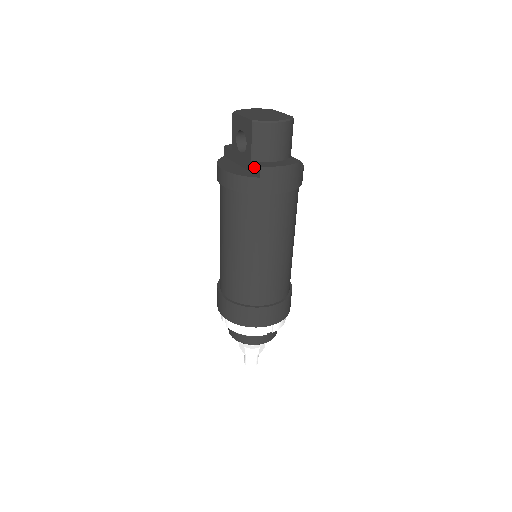
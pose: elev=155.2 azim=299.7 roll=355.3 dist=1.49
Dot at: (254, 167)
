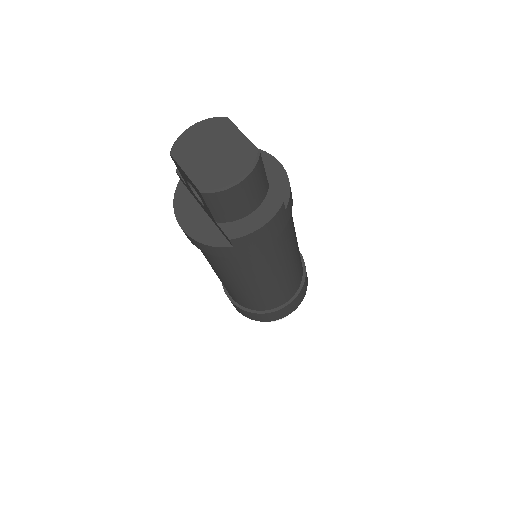
Dot at: (222, 232)
